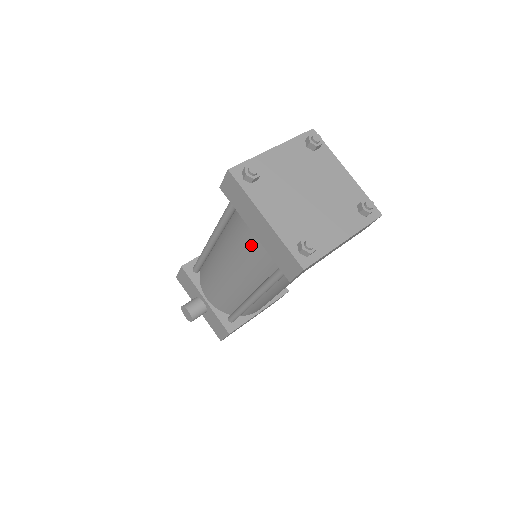
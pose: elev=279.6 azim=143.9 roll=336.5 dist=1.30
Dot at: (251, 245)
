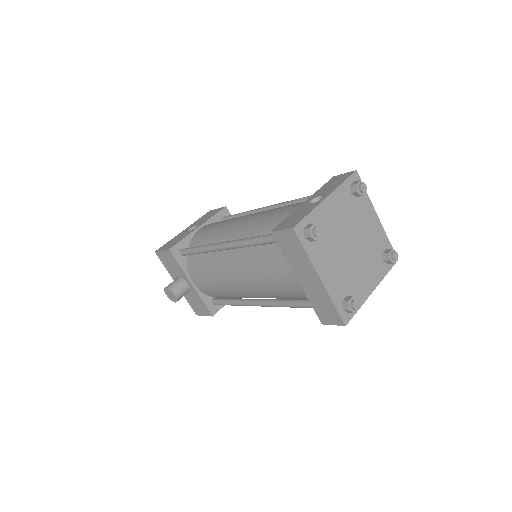
Dot at: (285, 281)
